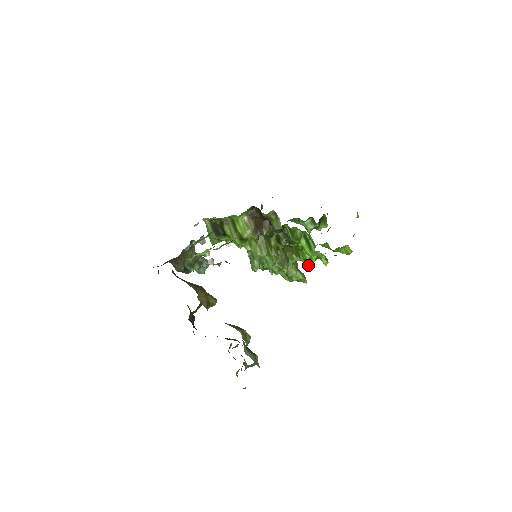
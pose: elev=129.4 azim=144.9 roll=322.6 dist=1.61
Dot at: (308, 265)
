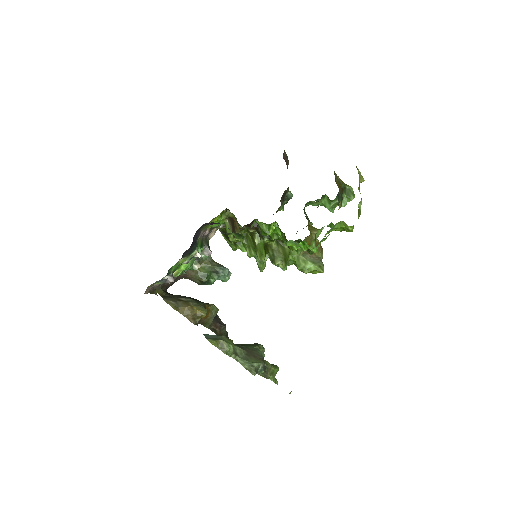
Dot at: (310, 254)
